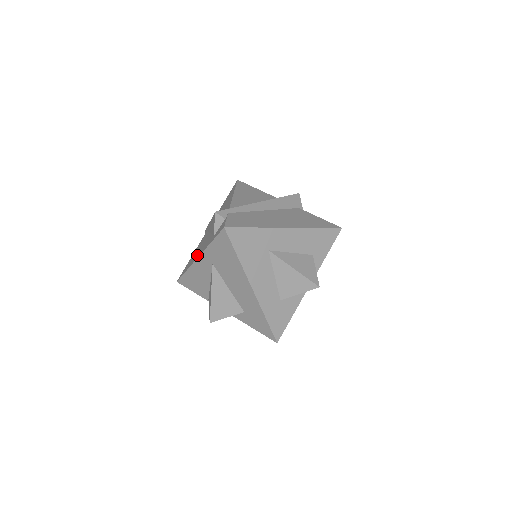
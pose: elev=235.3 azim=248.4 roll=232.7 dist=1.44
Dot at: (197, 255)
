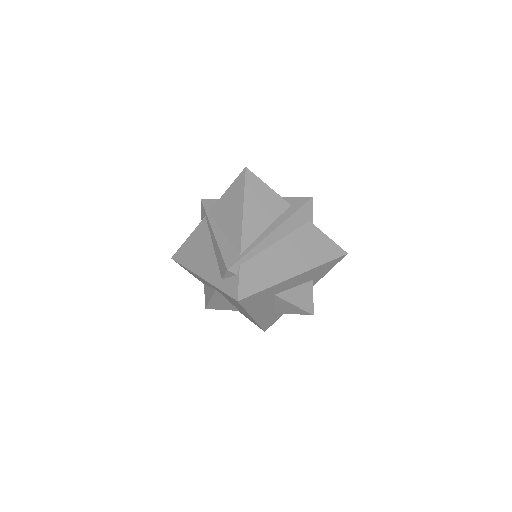
Dot at: (199, 267)
